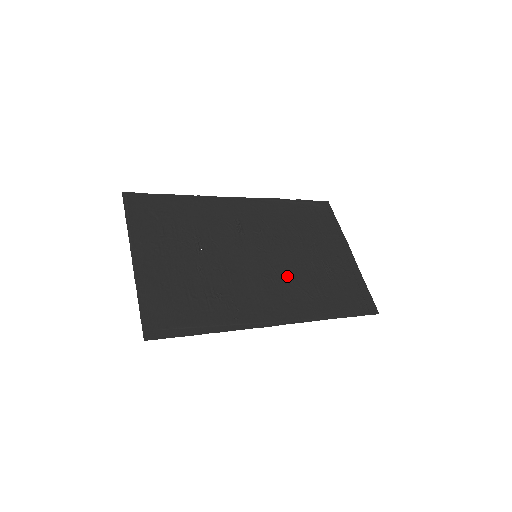
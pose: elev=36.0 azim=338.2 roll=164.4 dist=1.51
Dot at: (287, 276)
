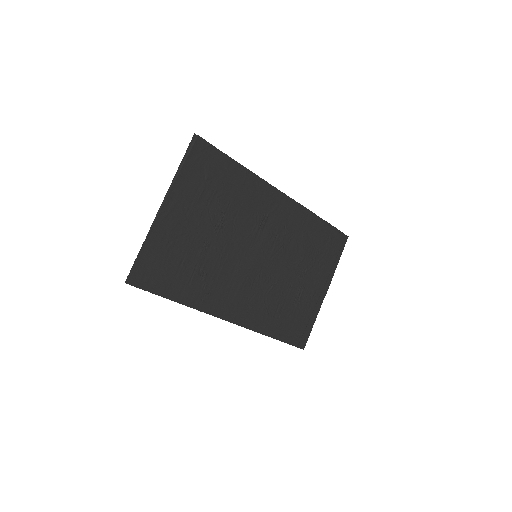
Dot at: (265, 286)
